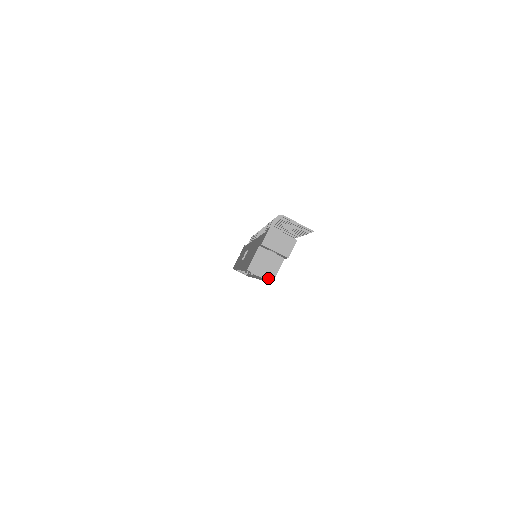
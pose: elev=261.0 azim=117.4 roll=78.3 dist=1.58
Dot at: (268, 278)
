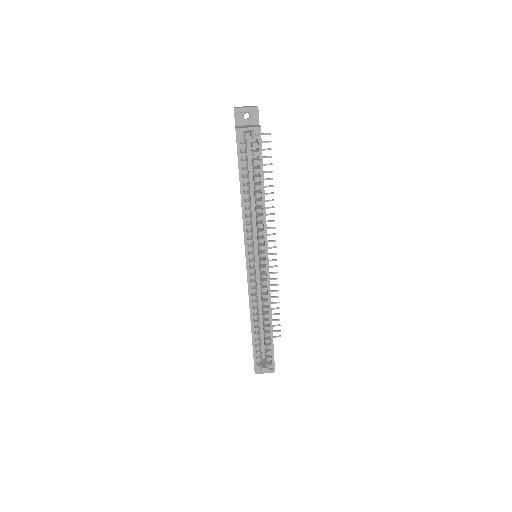
Dot at: (255, 127)
